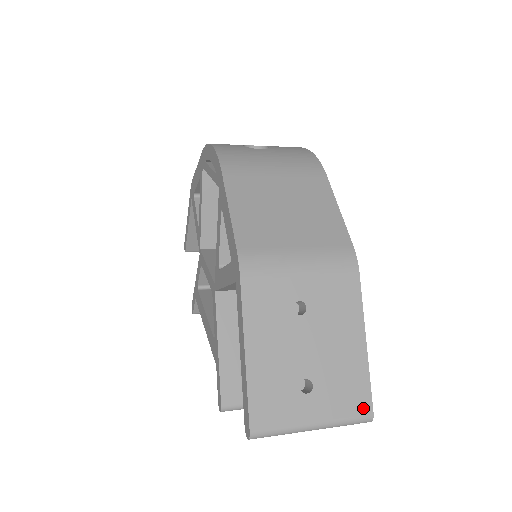
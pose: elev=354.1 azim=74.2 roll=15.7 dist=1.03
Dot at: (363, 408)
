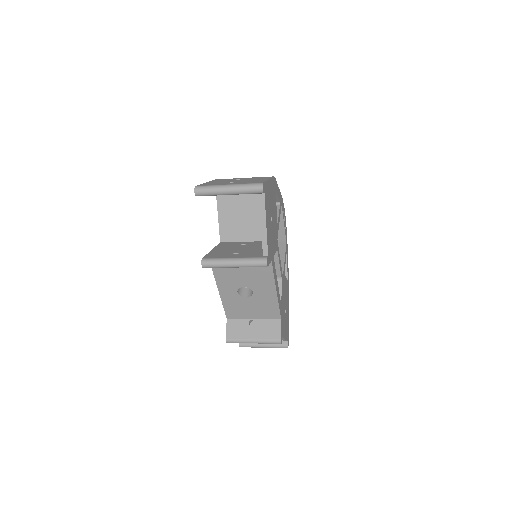
Dot at: (258, 183)
